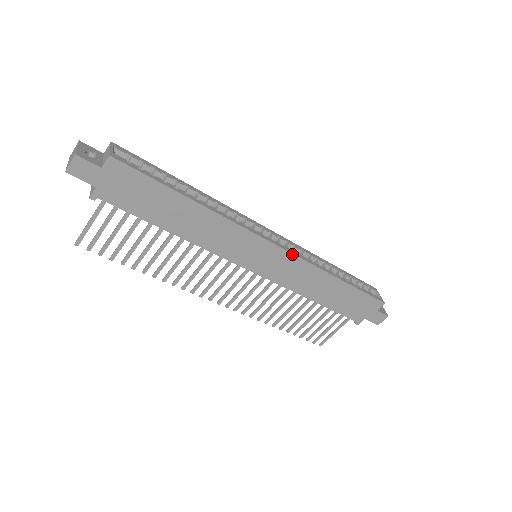
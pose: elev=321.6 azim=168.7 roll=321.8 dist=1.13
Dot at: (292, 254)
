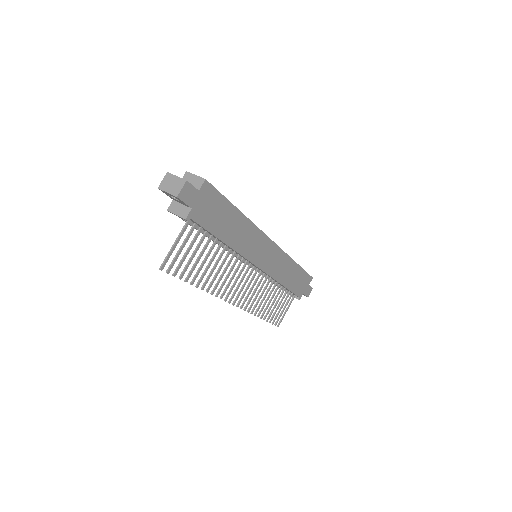
Dot at: (279, 248)
